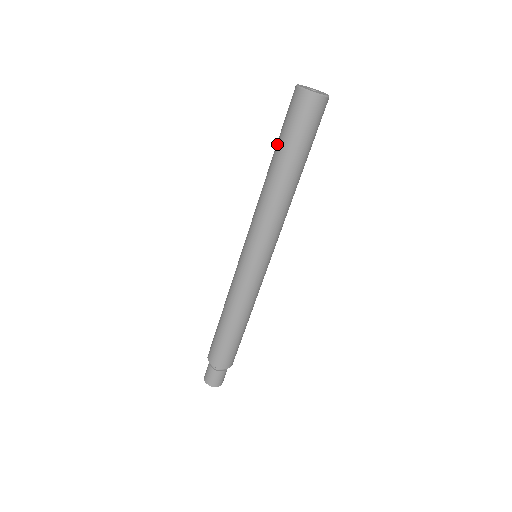
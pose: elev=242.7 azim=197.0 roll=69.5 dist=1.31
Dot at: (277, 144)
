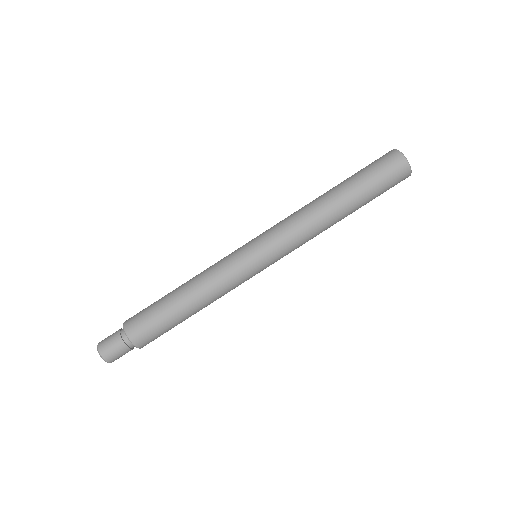
Dot at: (356, 184)
